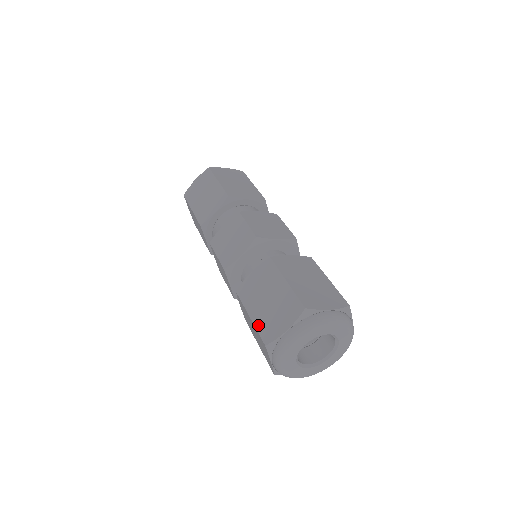
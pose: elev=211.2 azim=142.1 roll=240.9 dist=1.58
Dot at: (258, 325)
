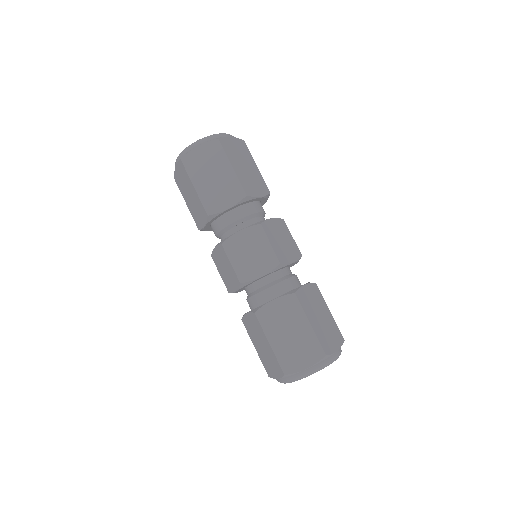
Dot at: (278, 355)
